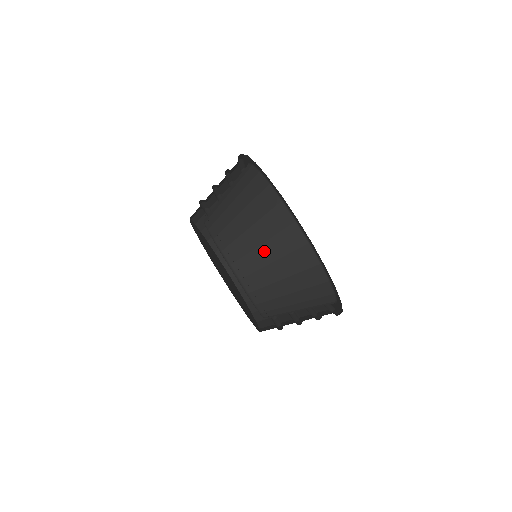
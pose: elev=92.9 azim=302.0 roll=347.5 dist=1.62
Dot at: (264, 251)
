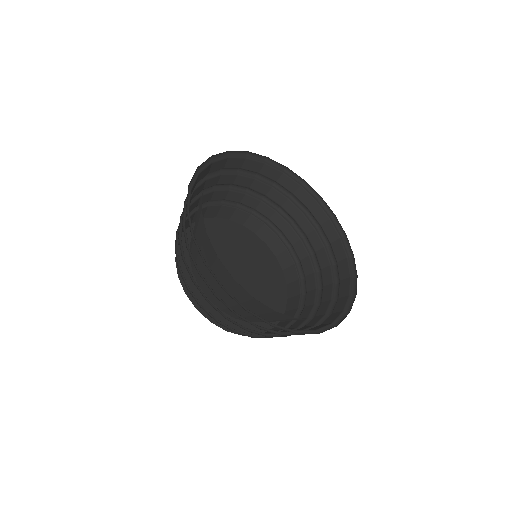
Dot at: occluded
